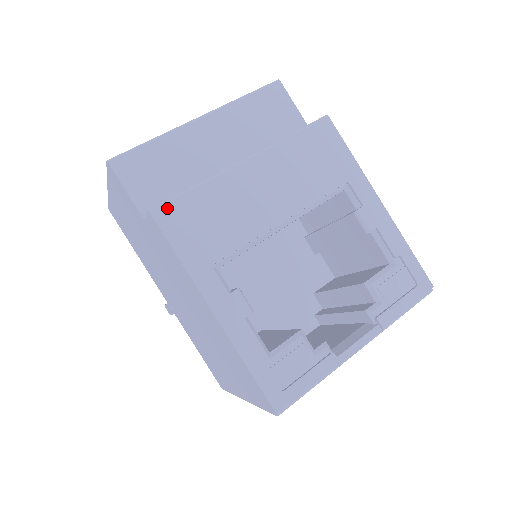
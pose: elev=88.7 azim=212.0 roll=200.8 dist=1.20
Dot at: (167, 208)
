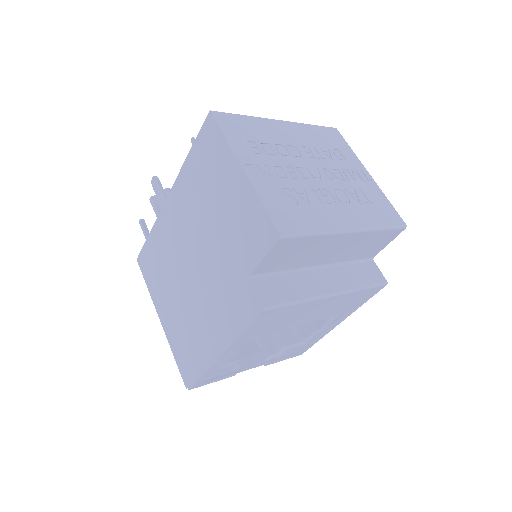
Dot at: (273, 311)
